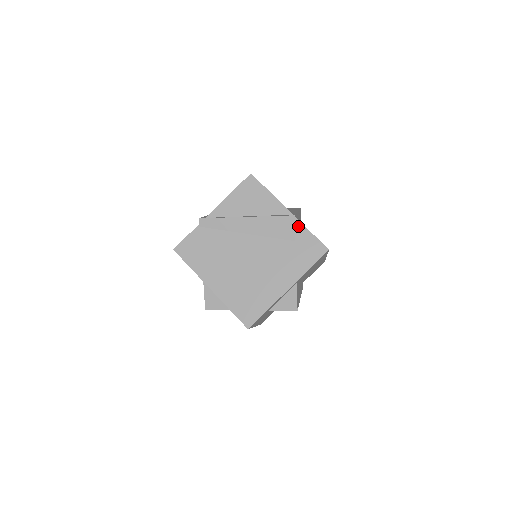
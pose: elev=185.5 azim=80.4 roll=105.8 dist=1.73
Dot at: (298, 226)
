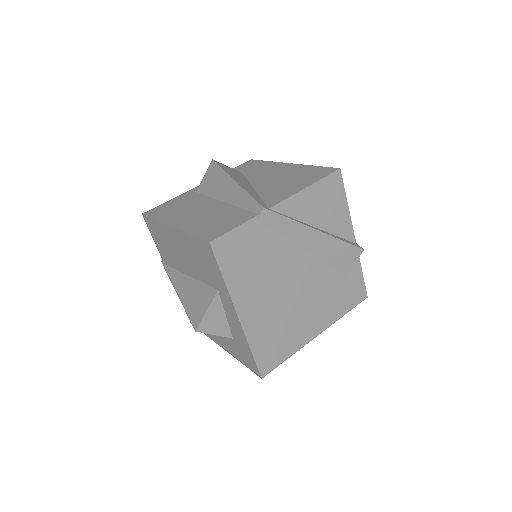
Dot at: occluded
